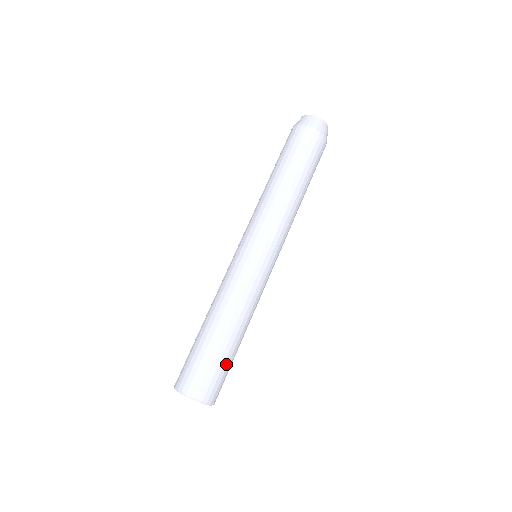
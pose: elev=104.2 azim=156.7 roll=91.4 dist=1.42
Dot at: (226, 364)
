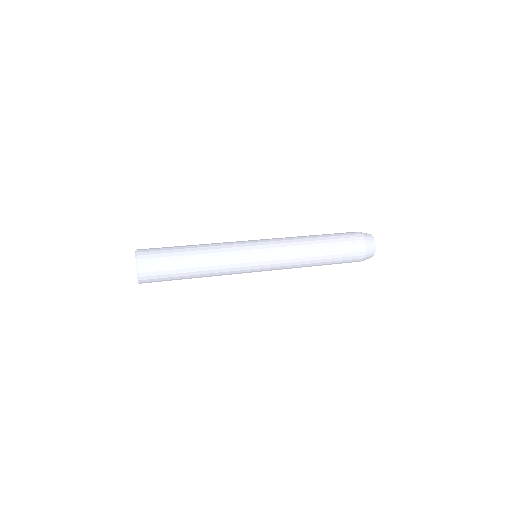
Dot at: (171, 264)
